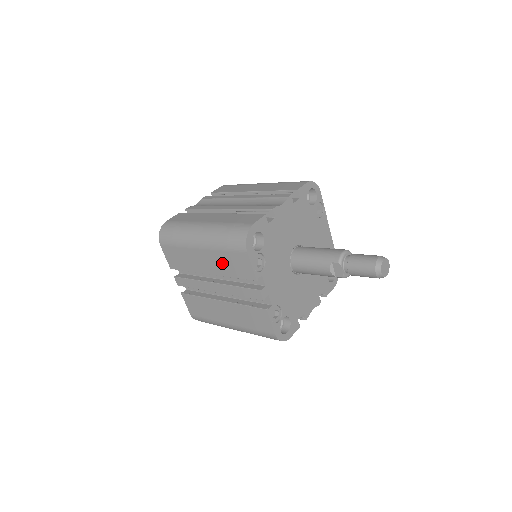
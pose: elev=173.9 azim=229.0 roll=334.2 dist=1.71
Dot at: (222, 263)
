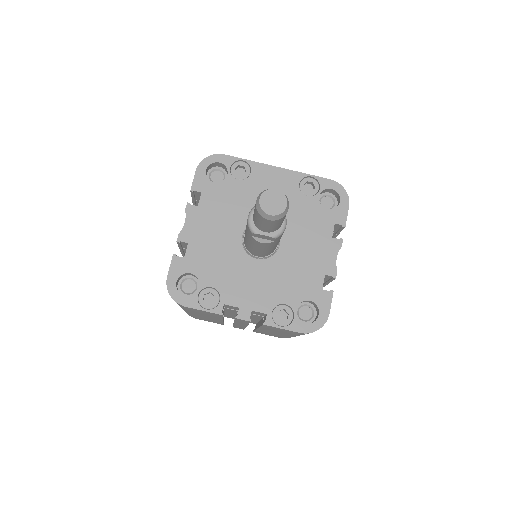
Dot at: (205, 315)
